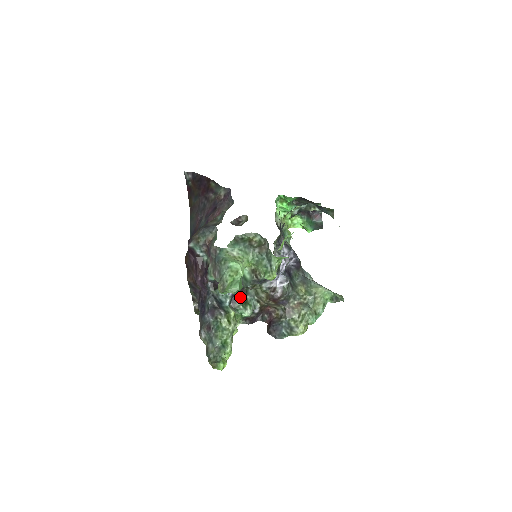
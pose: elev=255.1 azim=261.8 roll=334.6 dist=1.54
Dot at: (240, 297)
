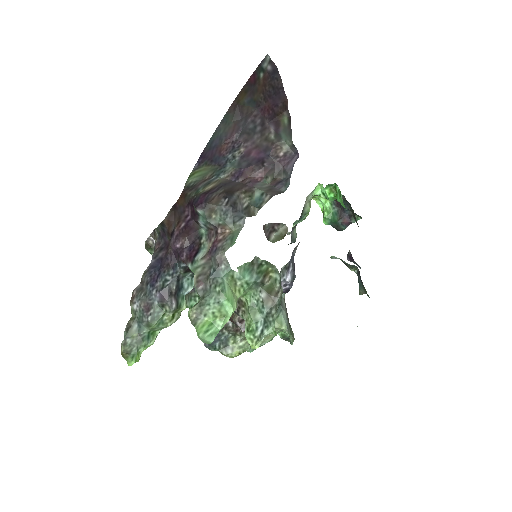
Dot at: occluded
